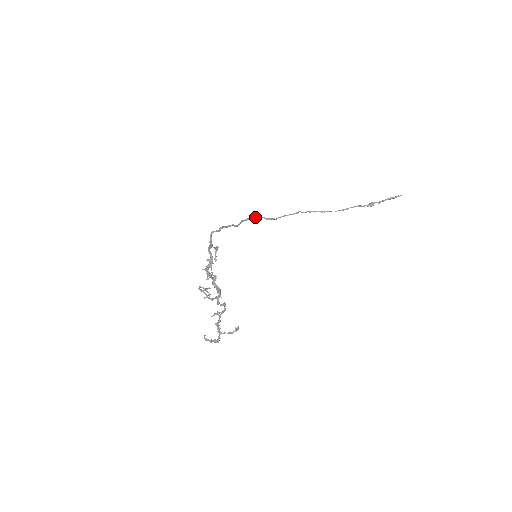
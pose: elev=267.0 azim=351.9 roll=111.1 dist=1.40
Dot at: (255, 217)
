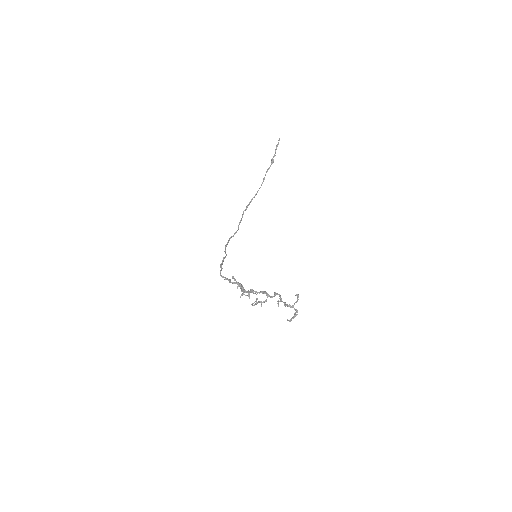
Dot at: (227, 242)
